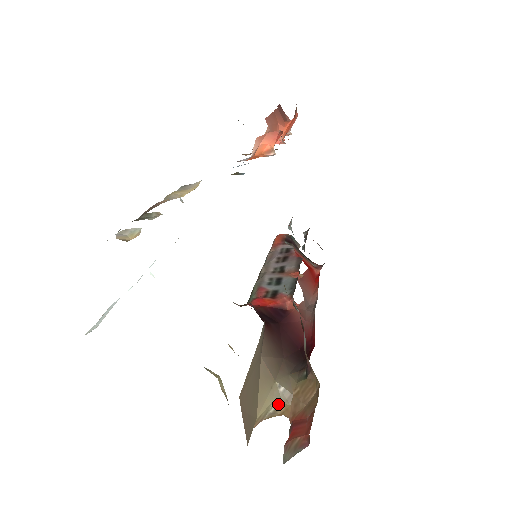
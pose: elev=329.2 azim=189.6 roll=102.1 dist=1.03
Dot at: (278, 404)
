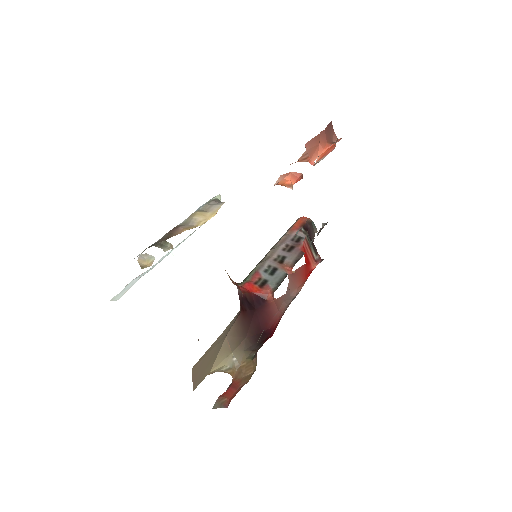
Dot at: (228, 367)
